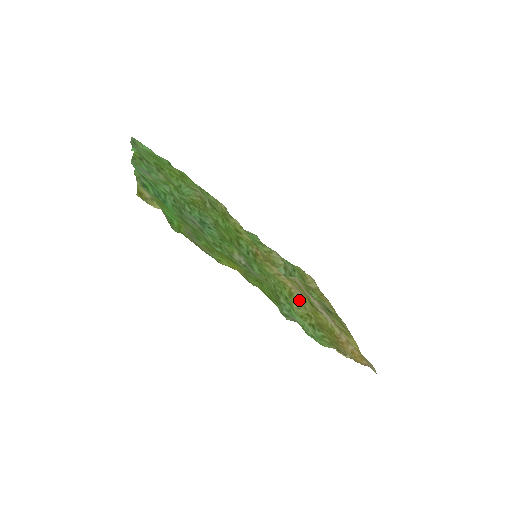
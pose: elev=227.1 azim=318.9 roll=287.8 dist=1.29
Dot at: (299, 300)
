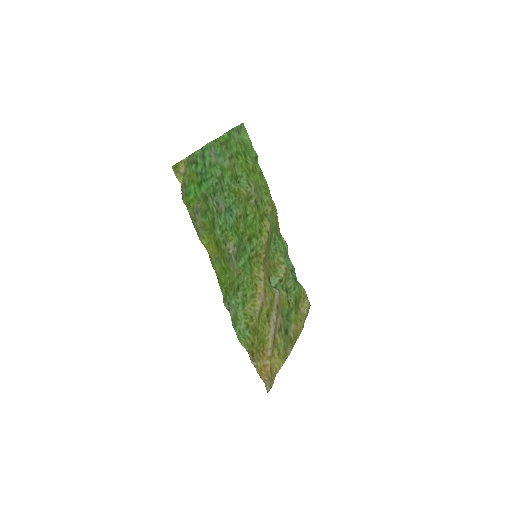
Dot at: (256, 304)
